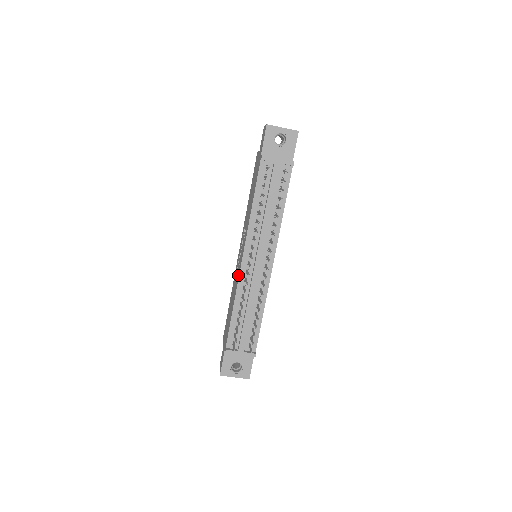
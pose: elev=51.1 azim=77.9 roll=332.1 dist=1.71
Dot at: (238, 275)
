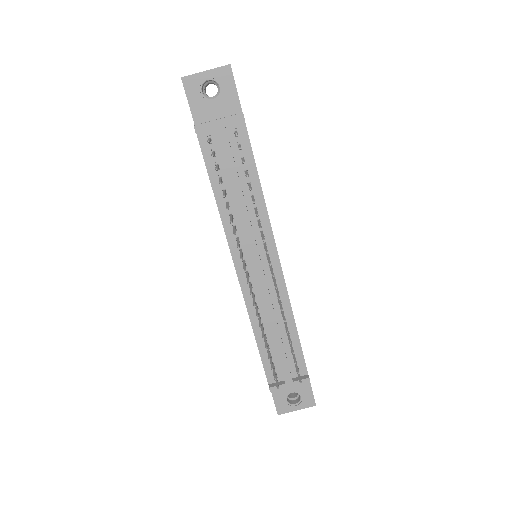
Dot at: occluded
